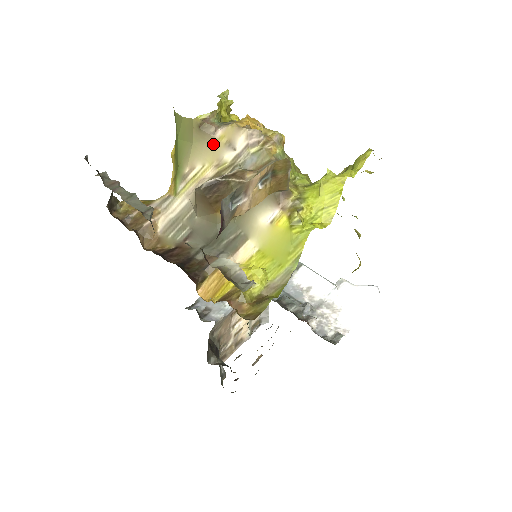
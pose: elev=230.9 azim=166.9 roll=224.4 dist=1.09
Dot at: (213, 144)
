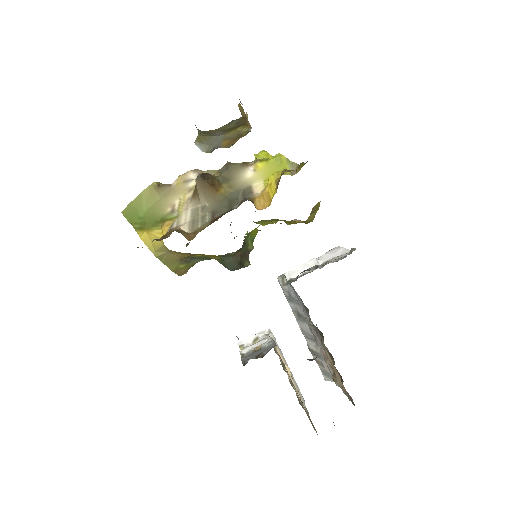
Dot at: (175, 189)
